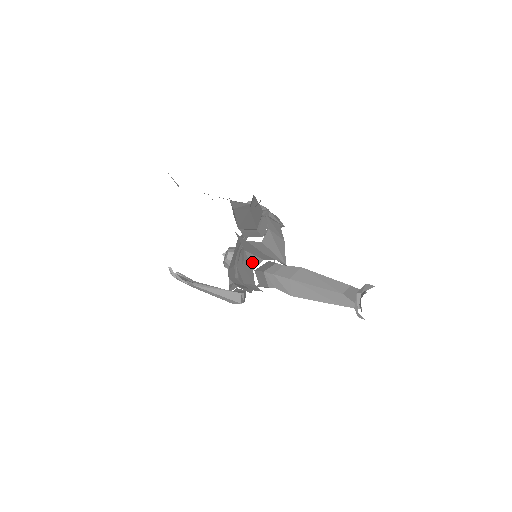
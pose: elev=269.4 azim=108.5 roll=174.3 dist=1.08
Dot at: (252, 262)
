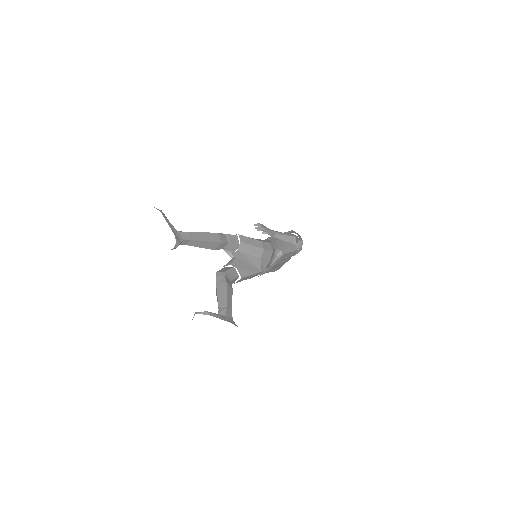
Dot at: (229, 262)
